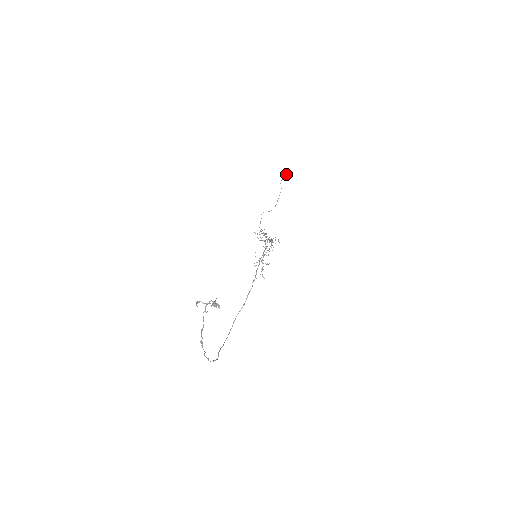
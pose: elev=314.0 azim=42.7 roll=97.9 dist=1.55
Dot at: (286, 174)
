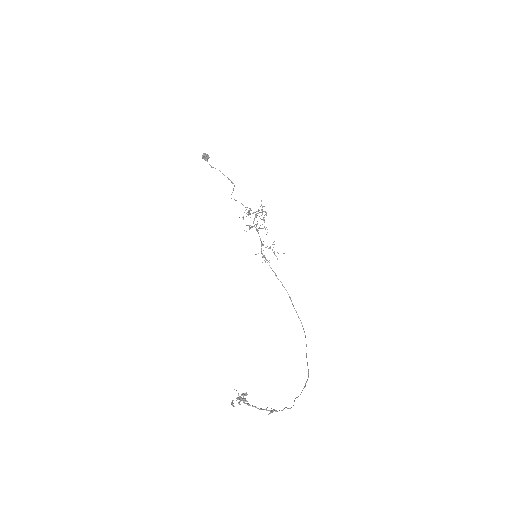
Dot at: (205, 158)
